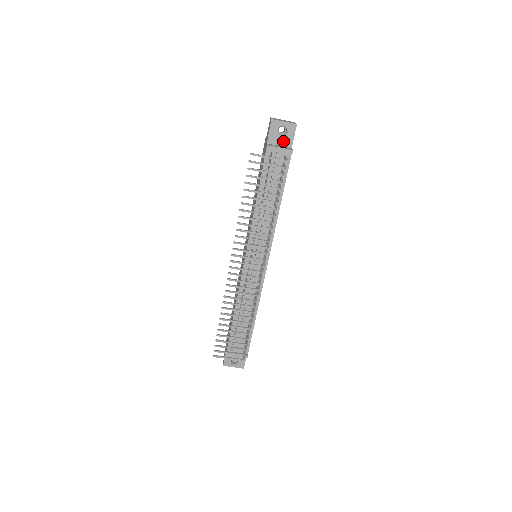
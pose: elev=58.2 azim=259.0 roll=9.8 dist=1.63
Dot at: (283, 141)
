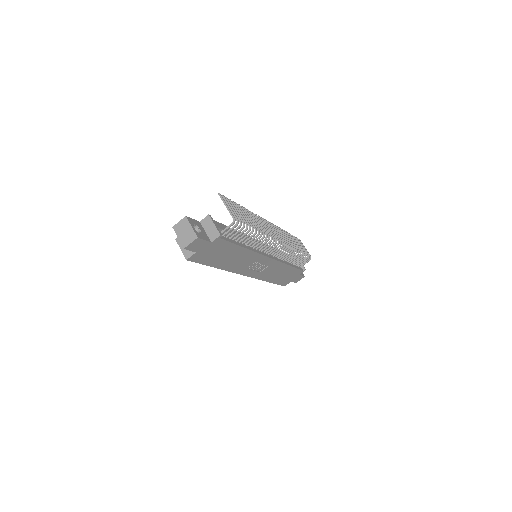
Dot at: occluded
